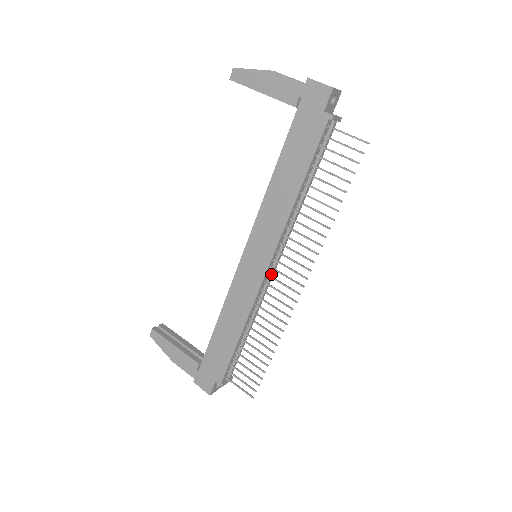
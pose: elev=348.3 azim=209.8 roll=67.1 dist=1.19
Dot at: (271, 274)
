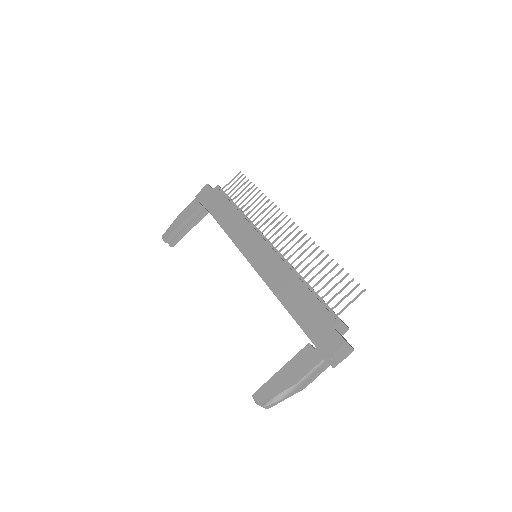
Dot at: (272, 246)
